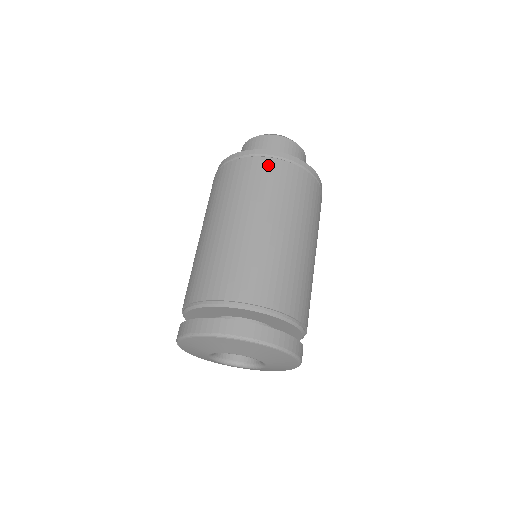
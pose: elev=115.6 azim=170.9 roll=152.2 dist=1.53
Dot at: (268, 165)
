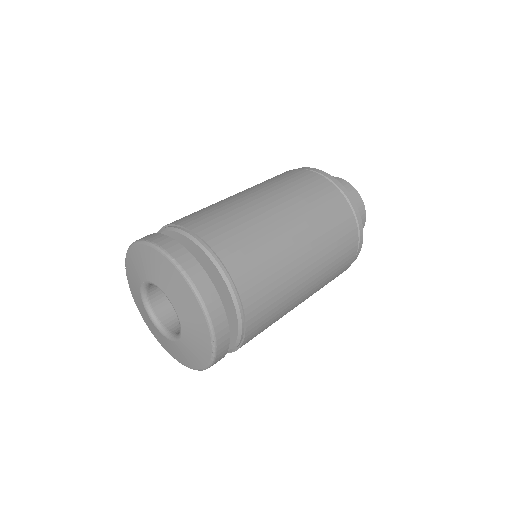
Dot at: (307, 174)
